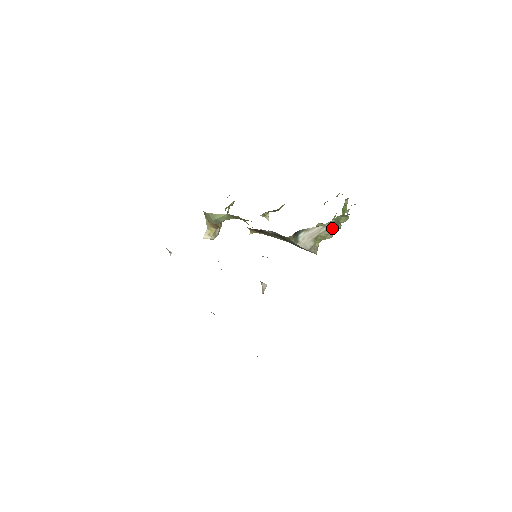
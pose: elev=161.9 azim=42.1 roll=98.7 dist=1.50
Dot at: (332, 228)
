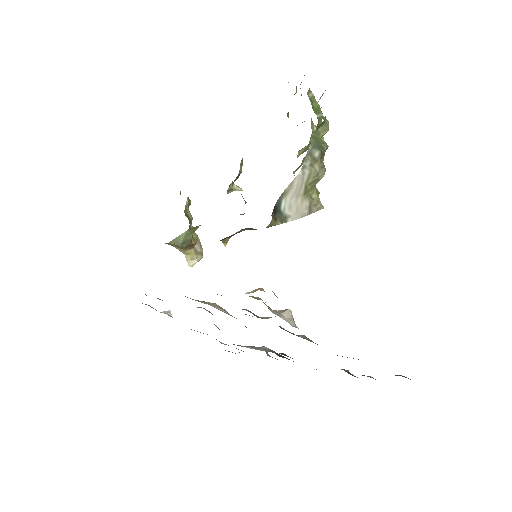
Dot at: (316, 160)
